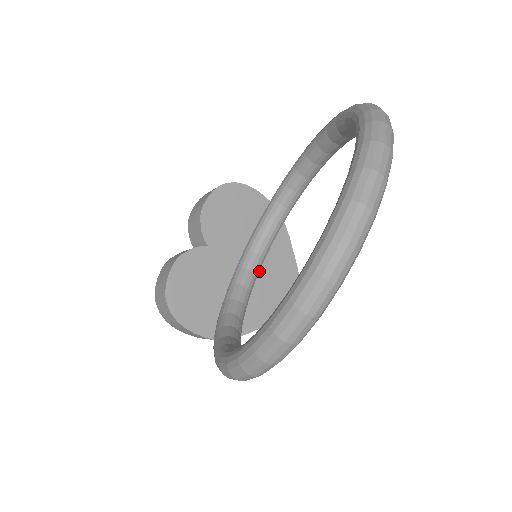
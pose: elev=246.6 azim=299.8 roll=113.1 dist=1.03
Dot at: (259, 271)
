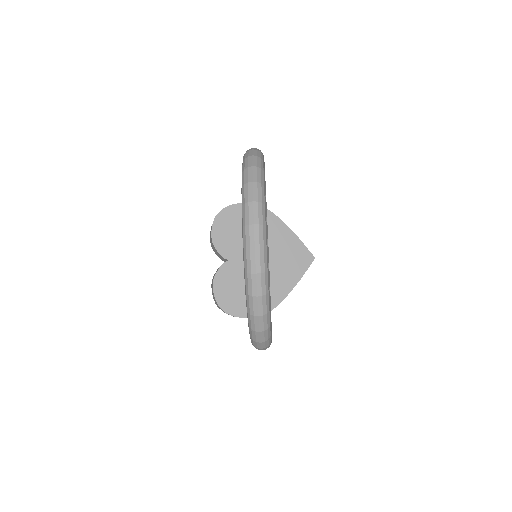
Dot at: (271, 256)
